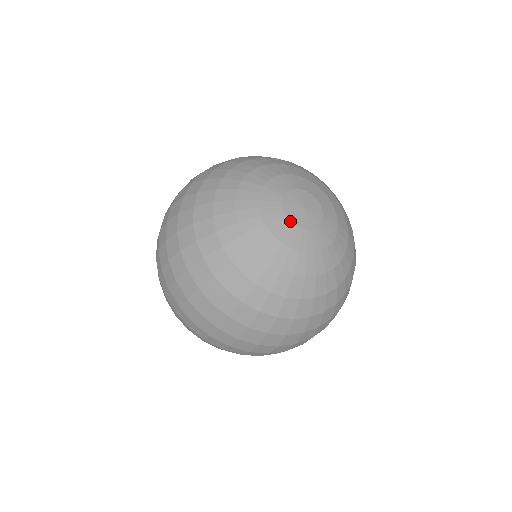
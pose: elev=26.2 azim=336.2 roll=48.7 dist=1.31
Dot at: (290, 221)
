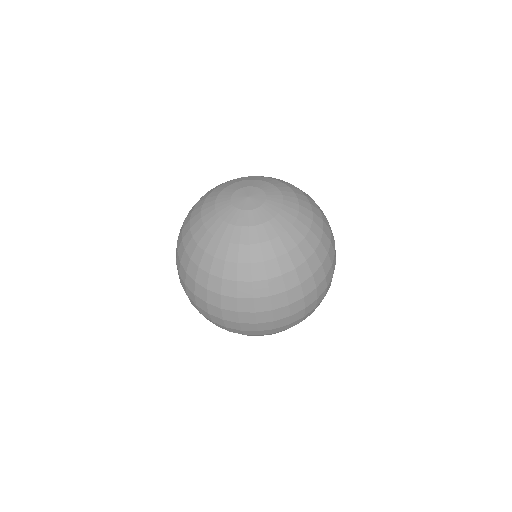
Dot at: (231, 199)
